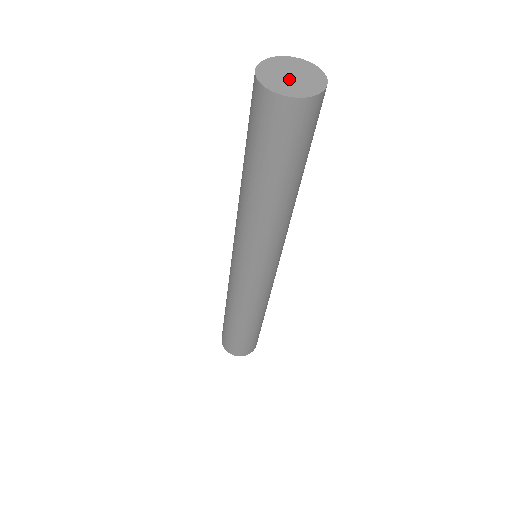
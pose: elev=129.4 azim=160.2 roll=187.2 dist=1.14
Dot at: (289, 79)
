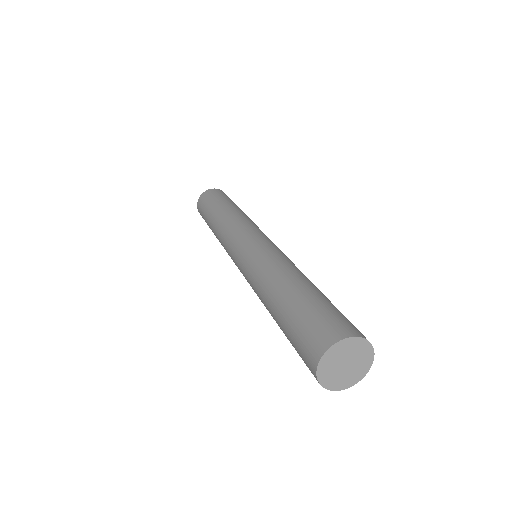
Dot at: (344, 370)
